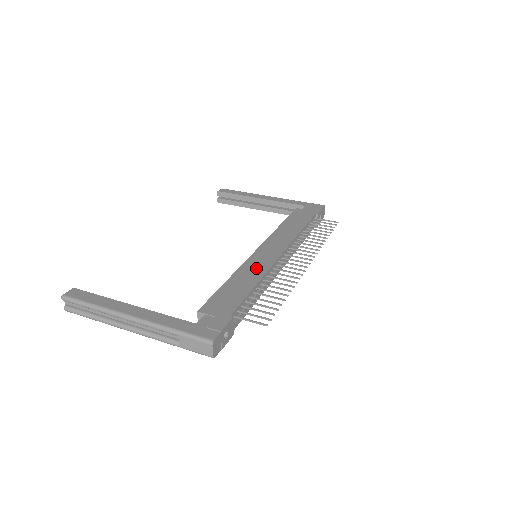
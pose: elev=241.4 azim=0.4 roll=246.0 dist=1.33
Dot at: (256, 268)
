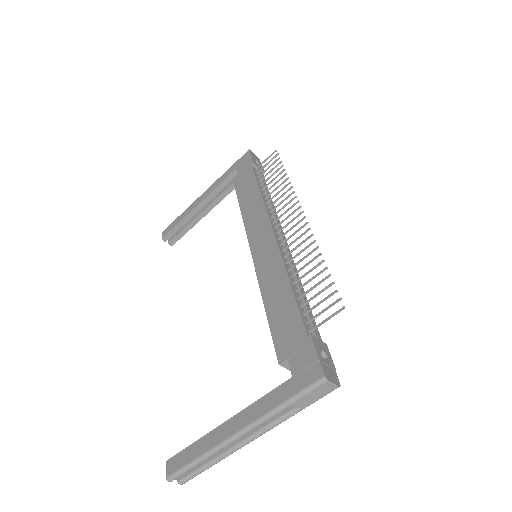
Dot at: (271, 268)
